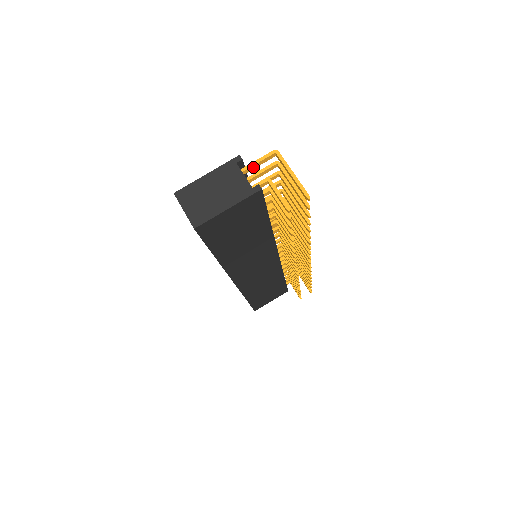
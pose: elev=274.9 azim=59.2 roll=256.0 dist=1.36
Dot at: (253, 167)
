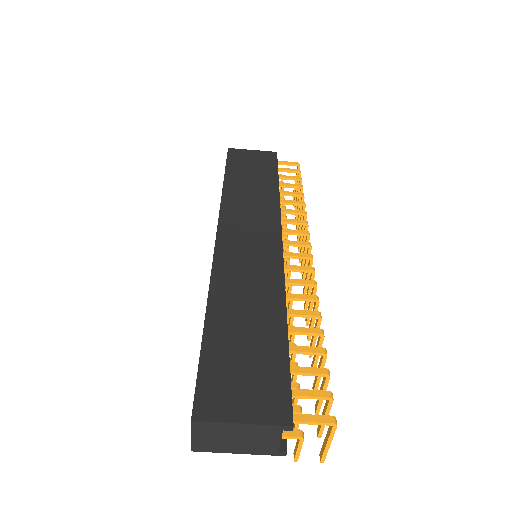
Dot at: (299, 419)
